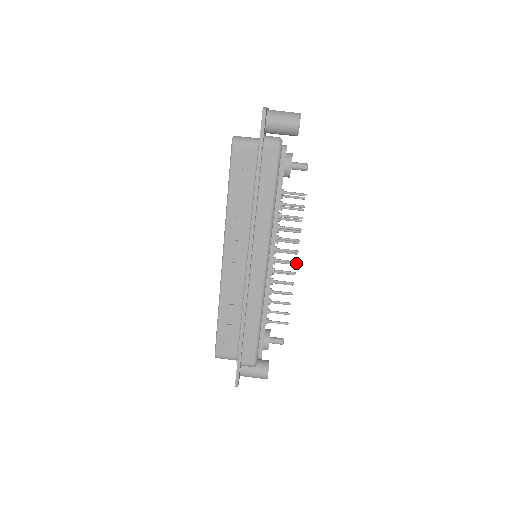
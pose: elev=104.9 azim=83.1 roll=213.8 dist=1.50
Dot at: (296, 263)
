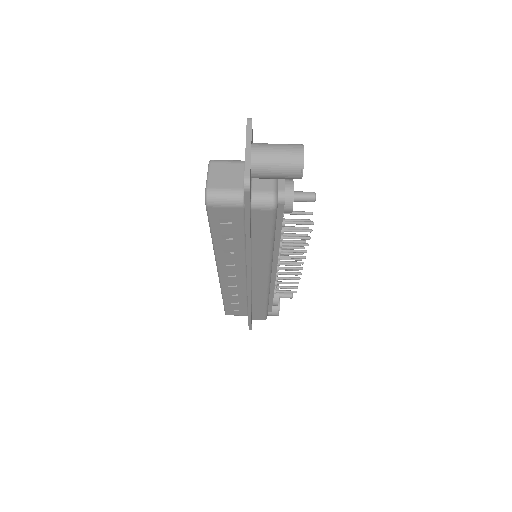
Dot at: occluded
